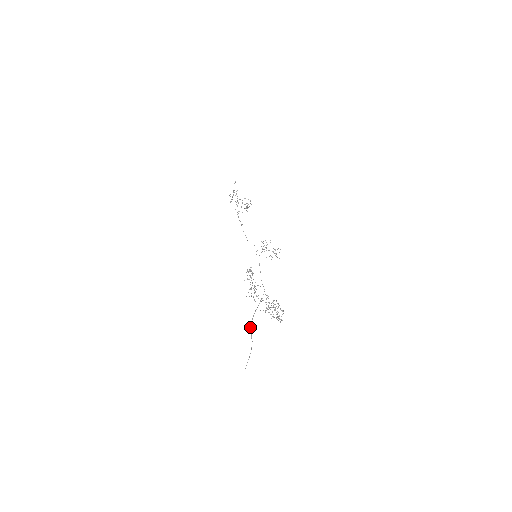
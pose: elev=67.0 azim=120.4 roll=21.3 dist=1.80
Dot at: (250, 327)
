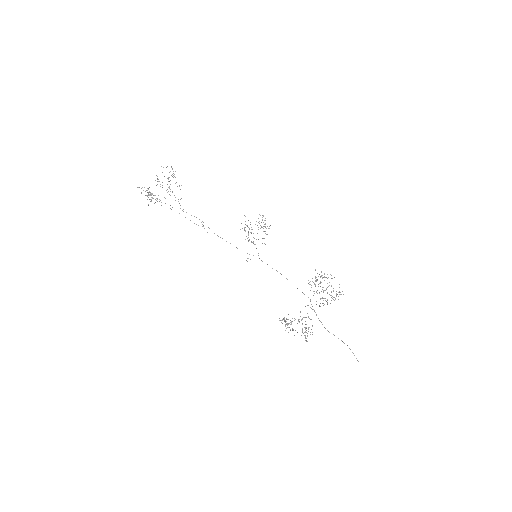
Dot at: occluded
